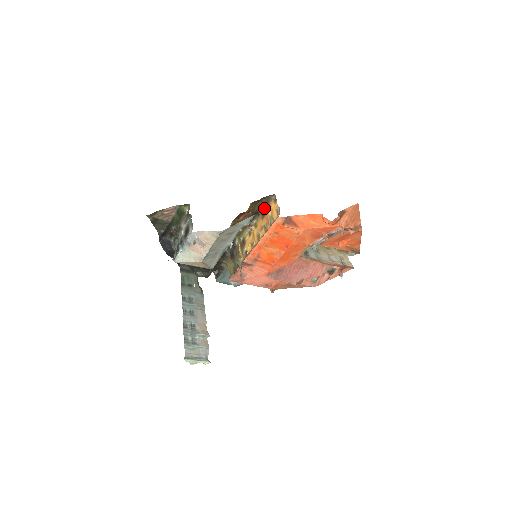
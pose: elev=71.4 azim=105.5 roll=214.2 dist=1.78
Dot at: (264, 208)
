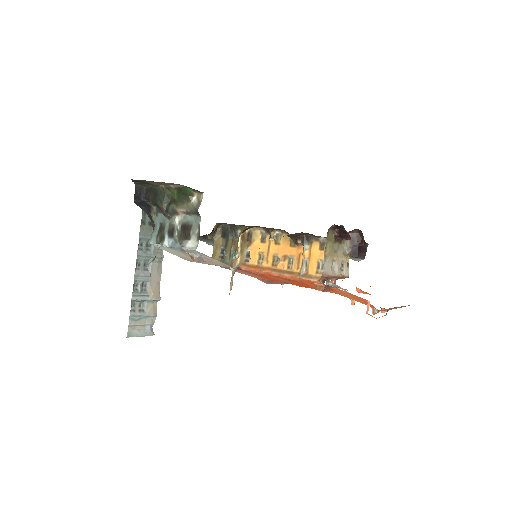
Dot at: (301, 239)
